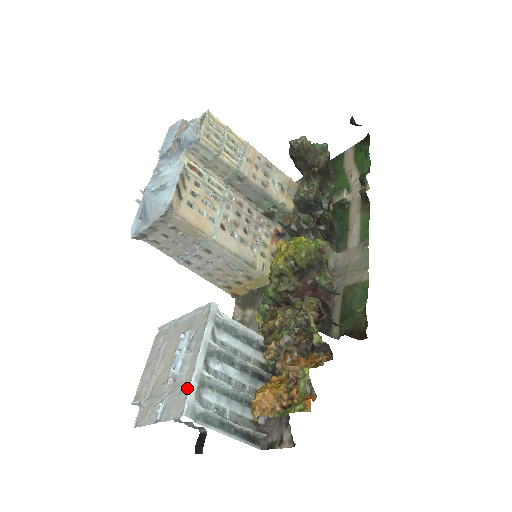
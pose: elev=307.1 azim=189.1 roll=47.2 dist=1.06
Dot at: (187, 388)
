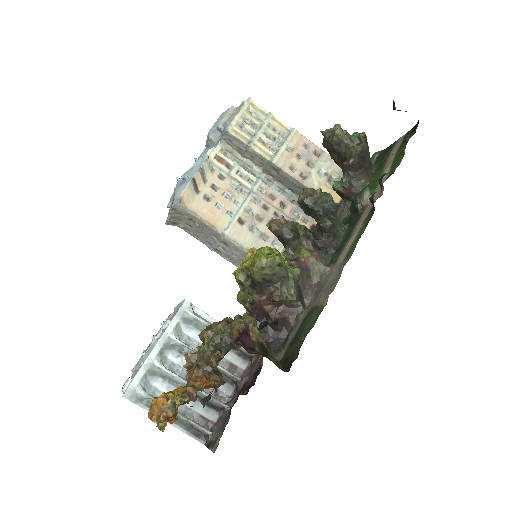
Dot at: (139, 373)
